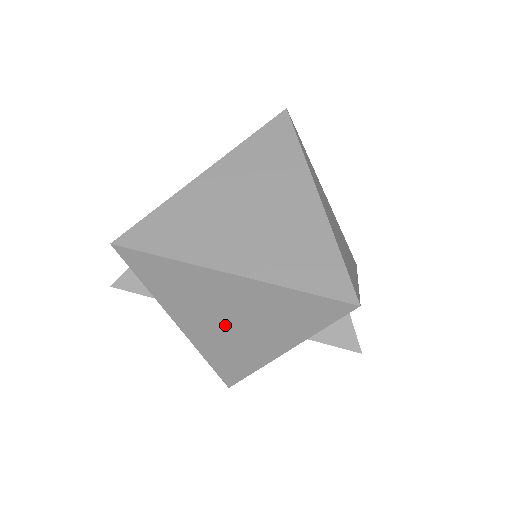
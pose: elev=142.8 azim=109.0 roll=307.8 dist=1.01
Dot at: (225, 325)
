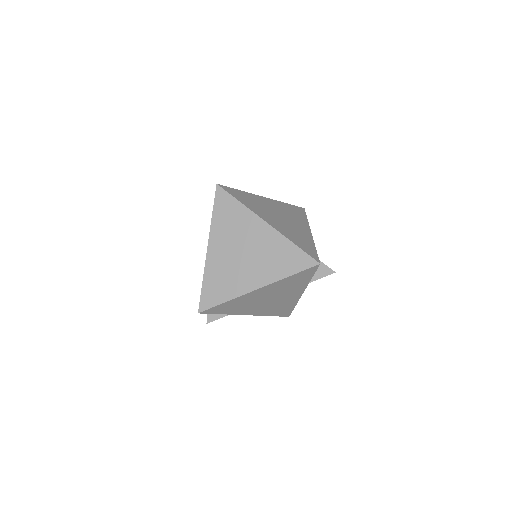
Dot at: (269, 302)
